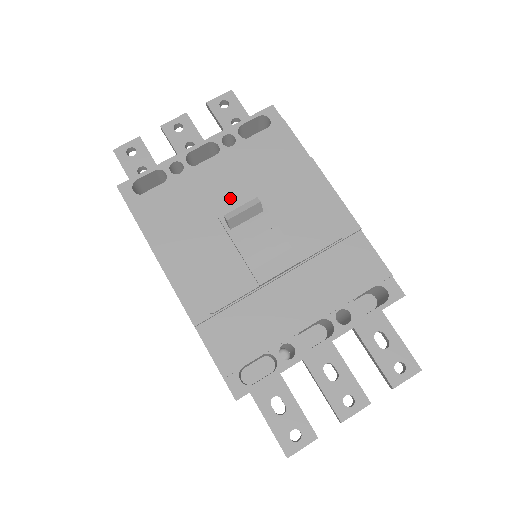
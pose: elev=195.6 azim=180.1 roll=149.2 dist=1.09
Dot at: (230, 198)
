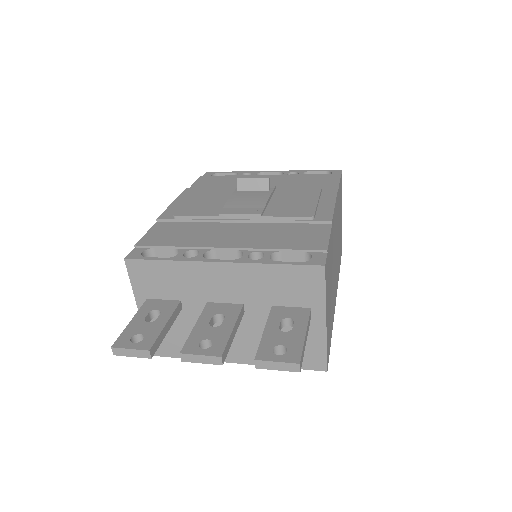
Dot at: occluded
